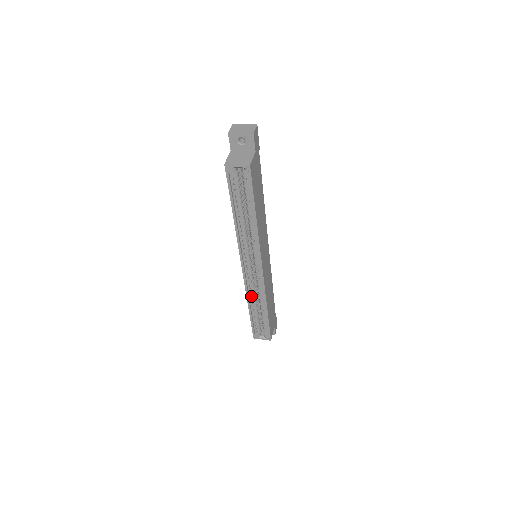
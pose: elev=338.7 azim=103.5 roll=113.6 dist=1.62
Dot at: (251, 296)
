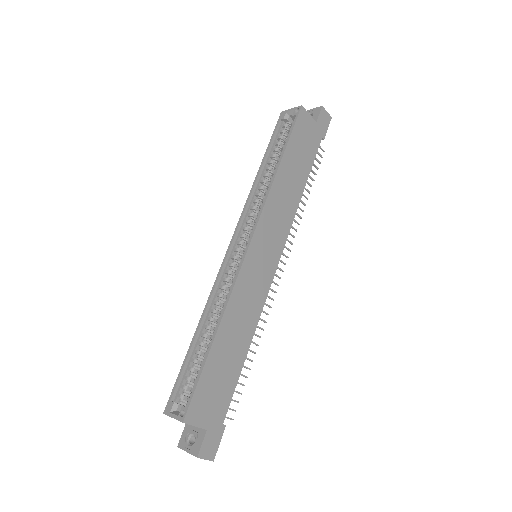
Dot at: (213, 309)
